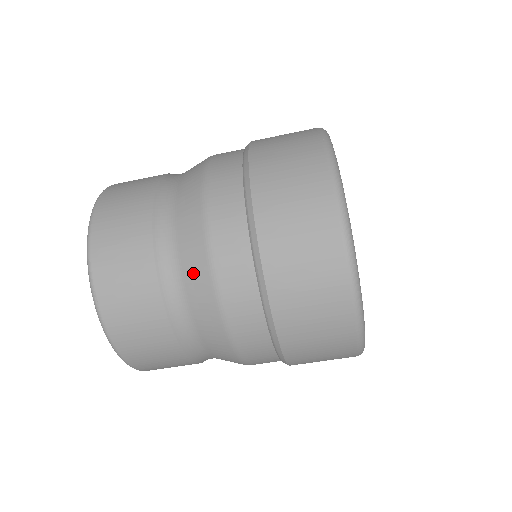
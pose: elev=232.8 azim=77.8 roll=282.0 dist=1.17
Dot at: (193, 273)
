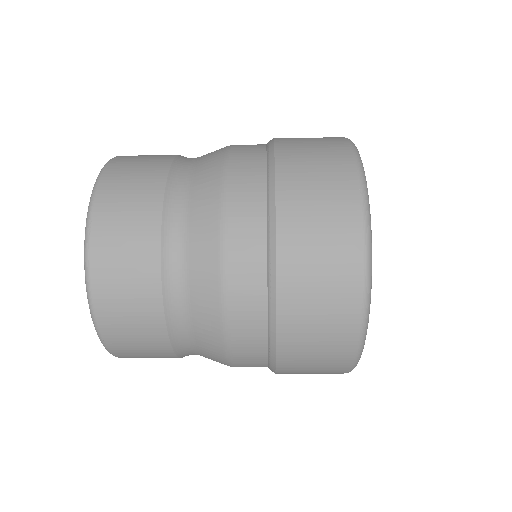
Dot at: (201, 216)
